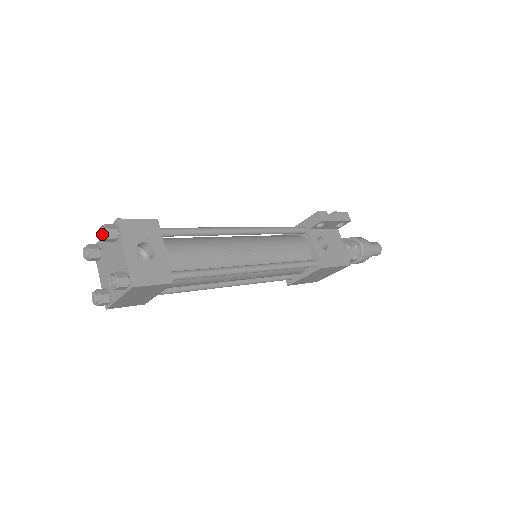
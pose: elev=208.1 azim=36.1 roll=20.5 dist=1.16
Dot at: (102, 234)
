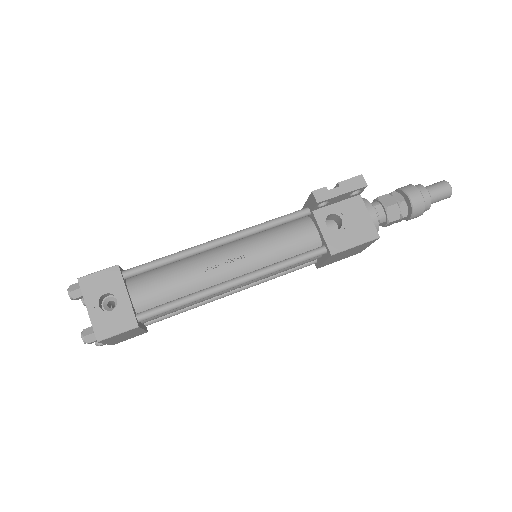
Dot at: (69, 296)
